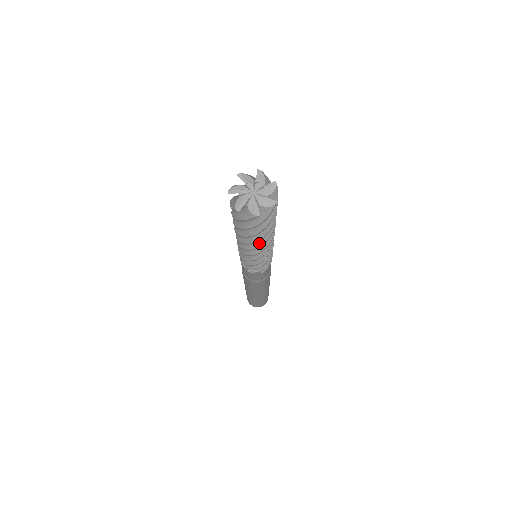
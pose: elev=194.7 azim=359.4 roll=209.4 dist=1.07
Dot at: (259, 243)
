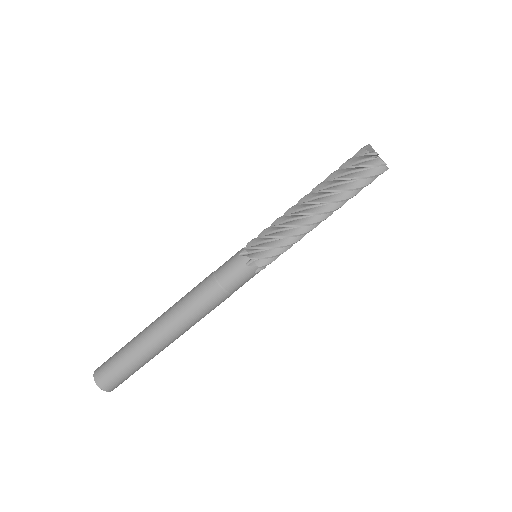
Dot at: (330, 209)
